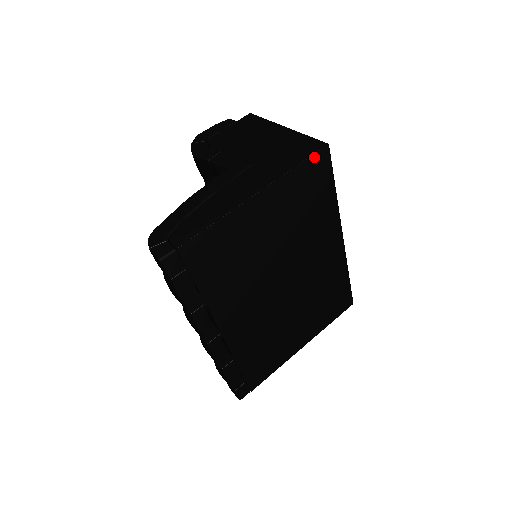
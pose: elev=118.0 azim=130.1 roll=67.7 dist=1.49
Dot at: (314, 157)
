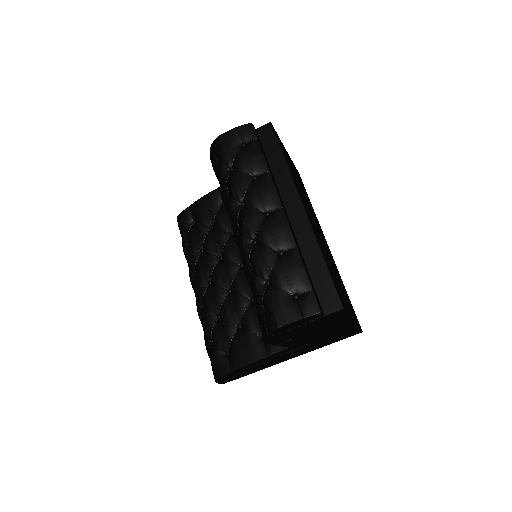
Dot at: occluded
